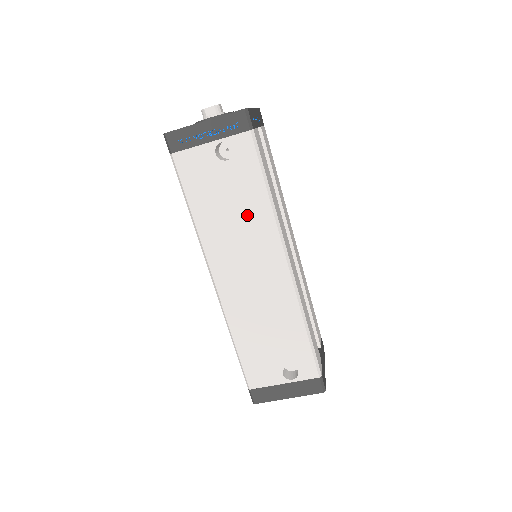
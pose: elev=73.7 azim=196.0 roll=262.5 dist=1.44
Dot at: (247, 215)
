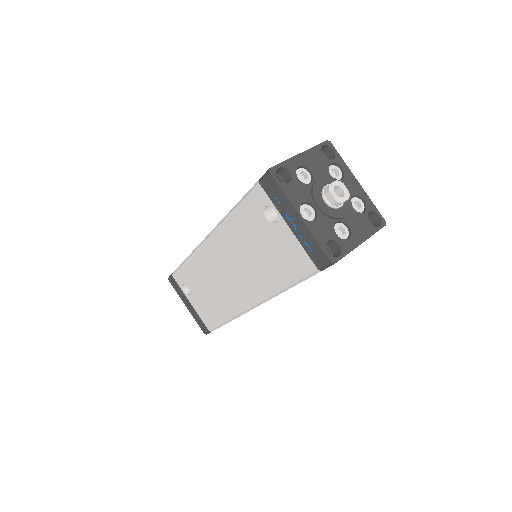
Dot at: occluded
